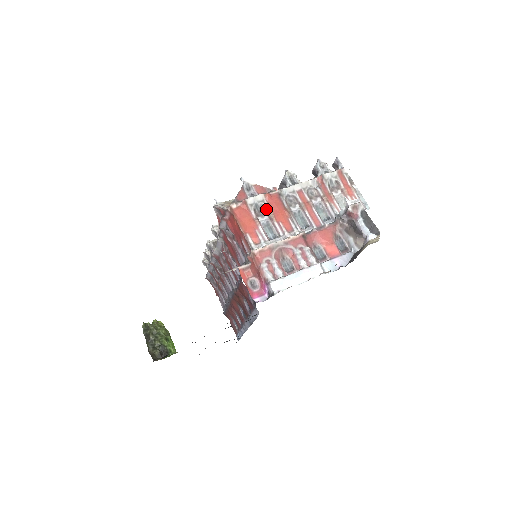
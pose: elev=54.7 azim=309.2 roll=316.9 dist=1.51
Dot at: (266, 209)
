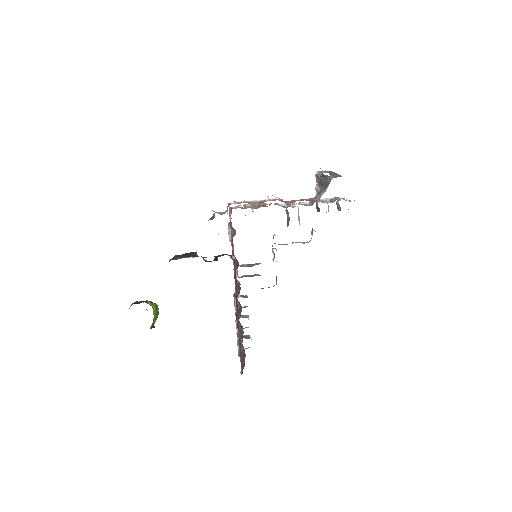
Dot at: occluded
